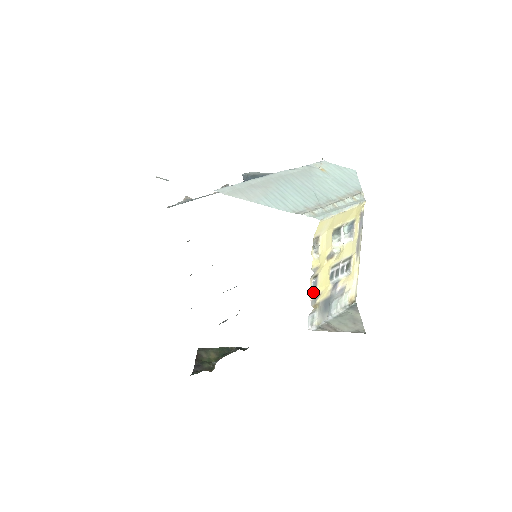
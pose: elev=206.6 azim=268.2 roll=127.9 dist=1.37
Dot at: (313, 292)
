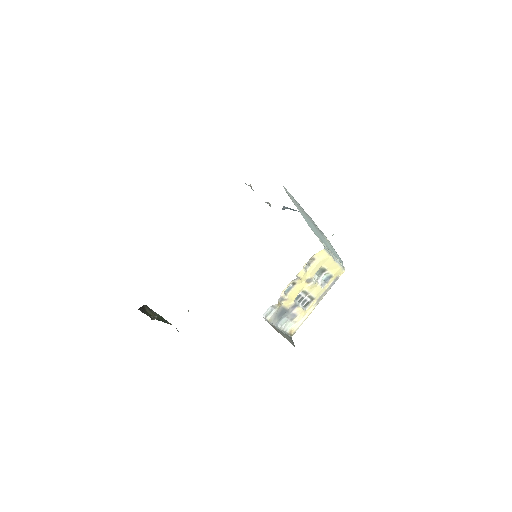
Dot at: (285, 293)
